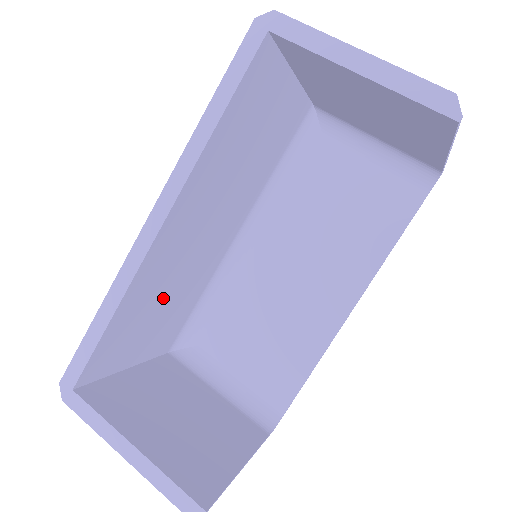
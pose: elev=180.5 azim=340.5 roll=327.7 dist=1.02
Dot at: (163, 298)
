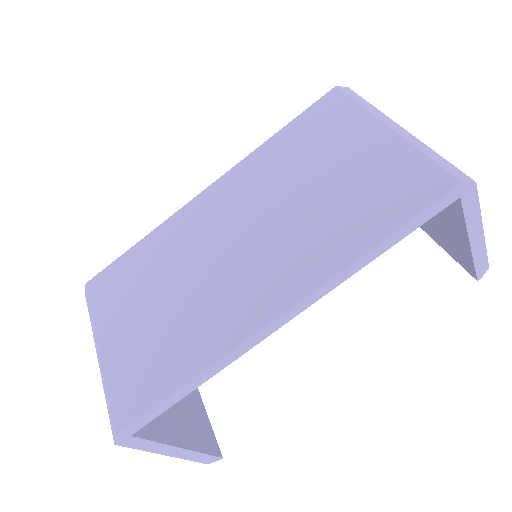
Dot at: occluded
